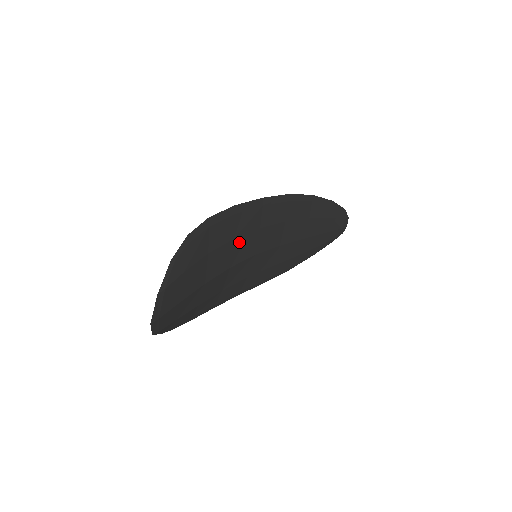
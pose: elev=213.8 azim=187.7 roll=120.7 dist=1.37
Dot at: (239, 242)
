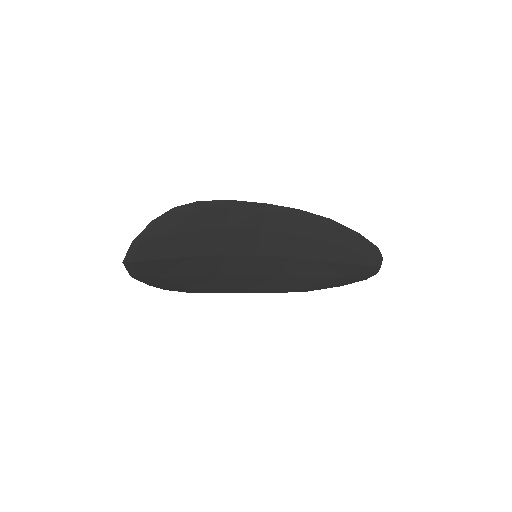
Dot at: (234, 235)
